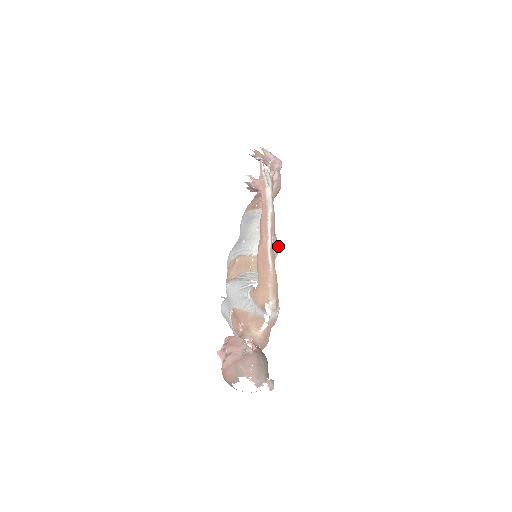
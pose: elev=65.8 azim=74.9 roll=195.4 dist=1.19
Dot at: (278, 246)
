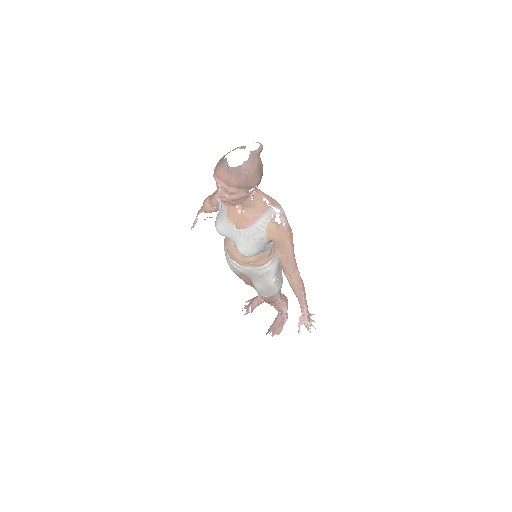
Dot at: occluded
